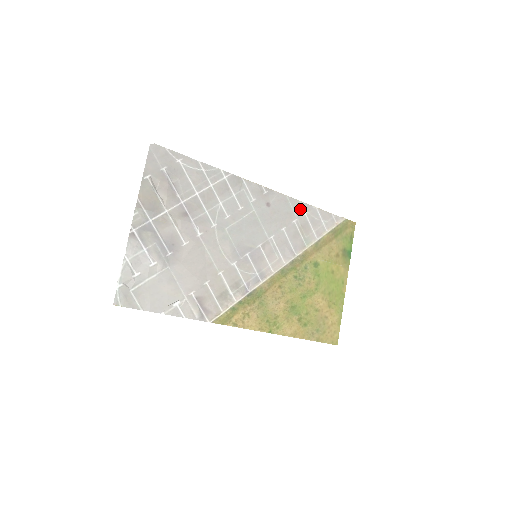
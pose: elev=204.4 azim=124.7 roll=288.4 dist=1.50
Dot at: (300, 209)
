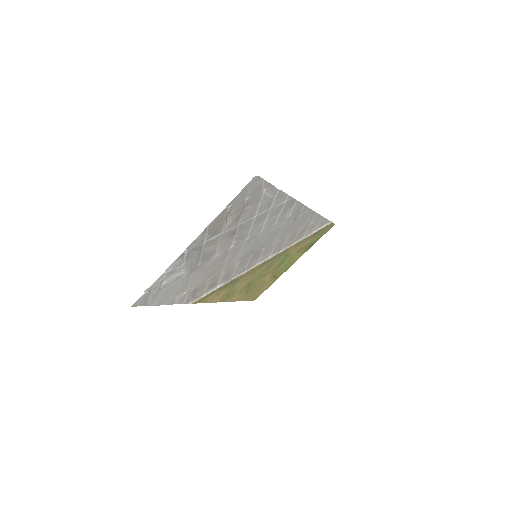
Dot at: (312, 219)
